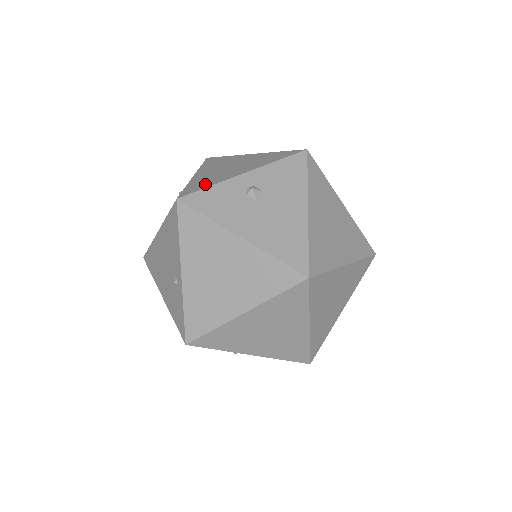
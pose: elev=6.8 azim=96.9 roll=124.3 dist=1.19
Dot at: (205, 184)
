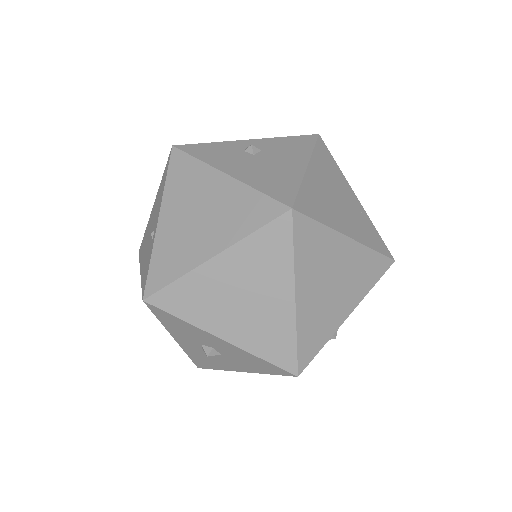
Dot at: occluded
